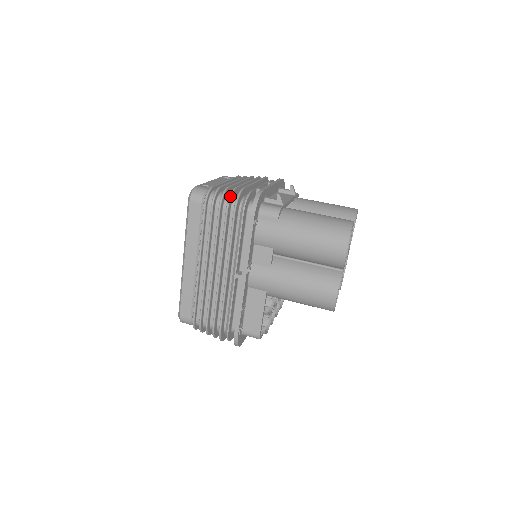
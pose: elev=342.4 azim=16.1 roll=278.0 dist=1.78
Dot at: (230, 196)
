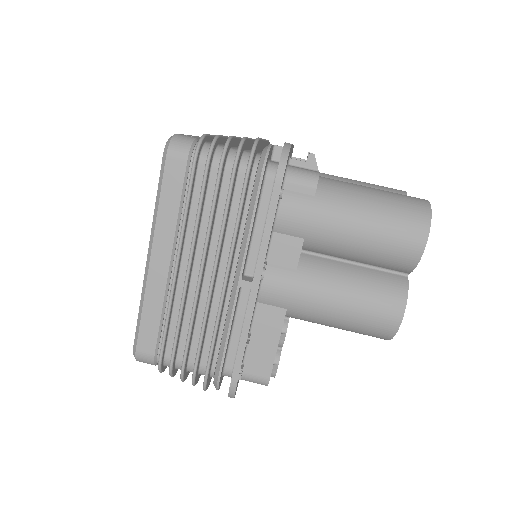
Dot at: (239, 148)
